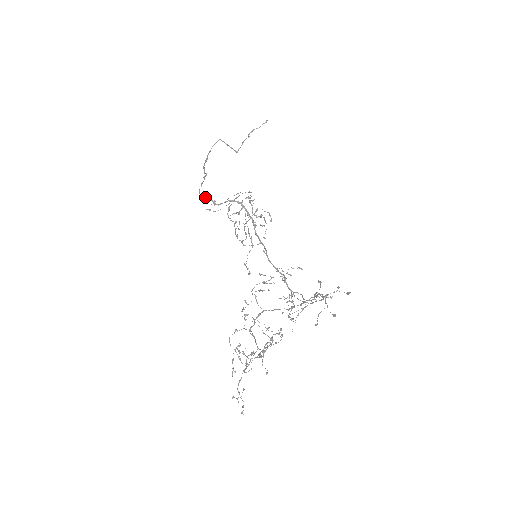
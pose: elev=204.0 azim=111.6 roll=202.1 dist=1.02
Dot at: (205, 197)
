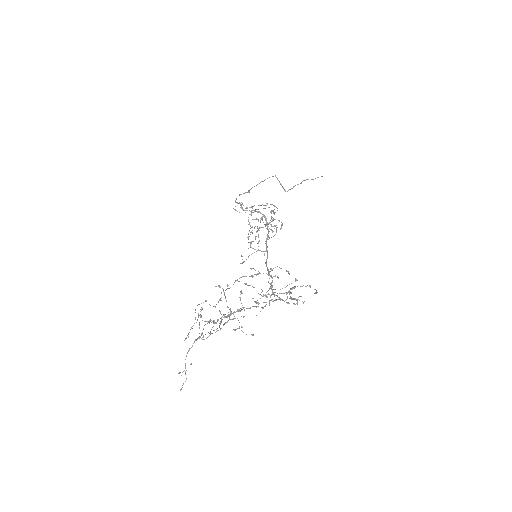
Dot at: (237, 203)
